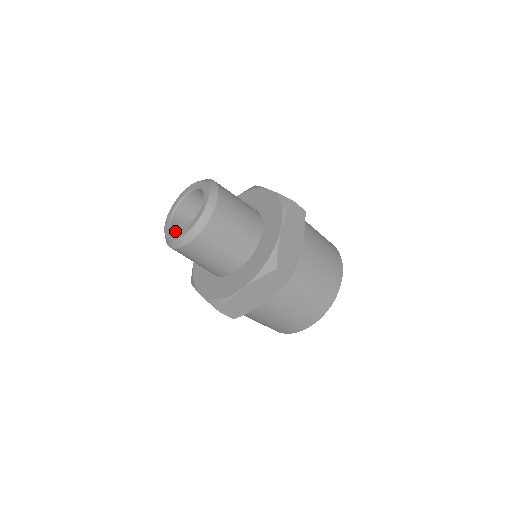
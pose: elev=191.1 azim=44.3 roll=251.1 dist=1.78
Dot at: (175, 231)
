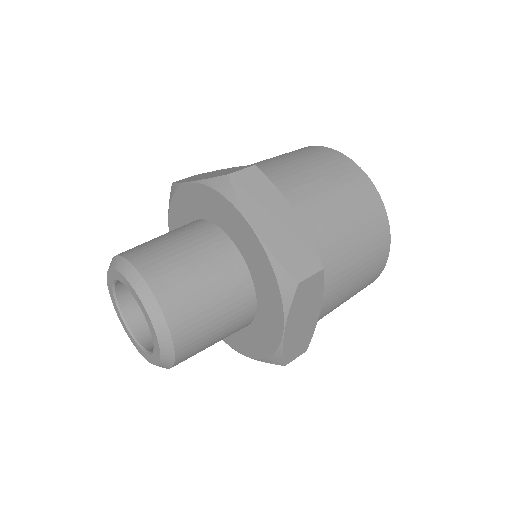
Dot at: (149, 344)
